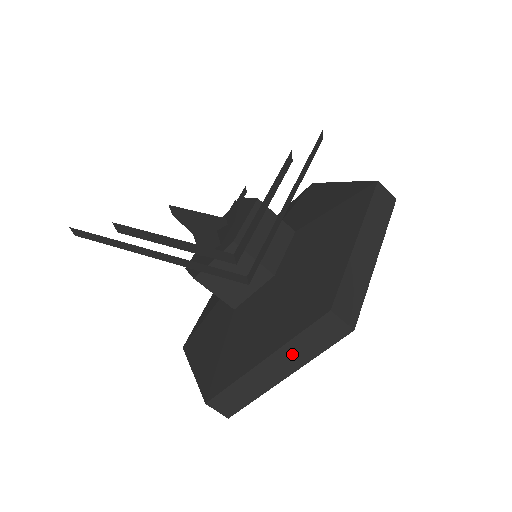
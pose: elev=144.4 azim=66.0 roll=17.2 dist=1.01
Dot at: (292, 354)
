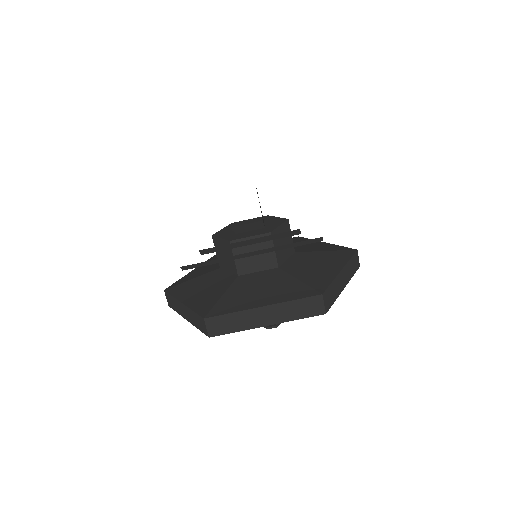
Dot at: (190, 315)
